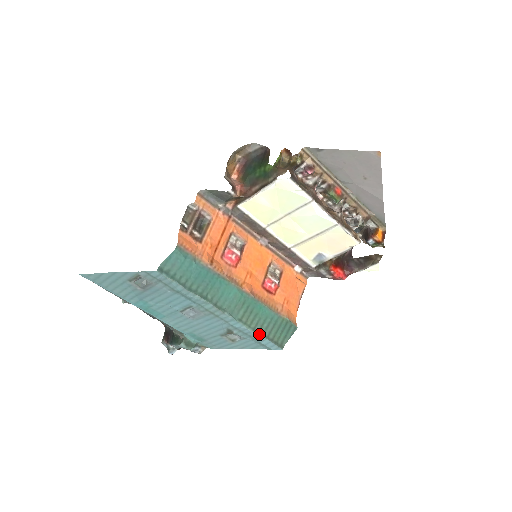
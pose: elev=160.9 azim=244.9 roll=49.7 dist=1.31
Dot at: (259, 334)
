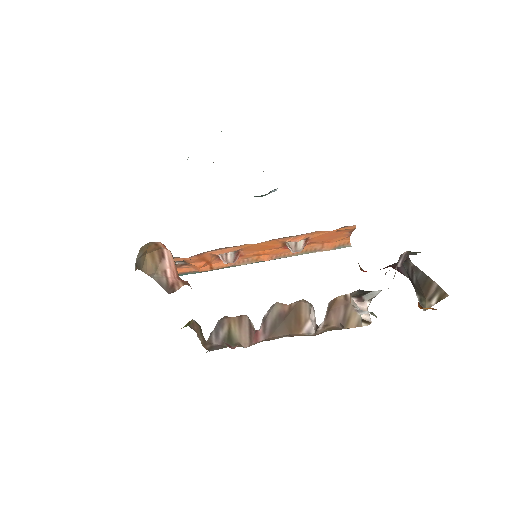
Dot at: occluded
